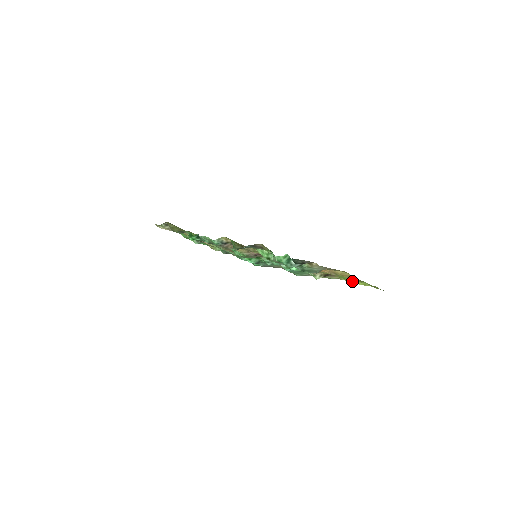
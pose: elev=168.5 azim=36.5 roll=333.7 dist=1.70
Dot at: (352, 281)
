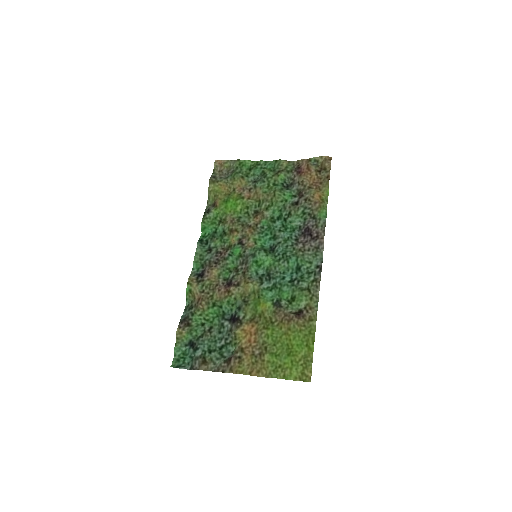
Dot at: (314, 334)
